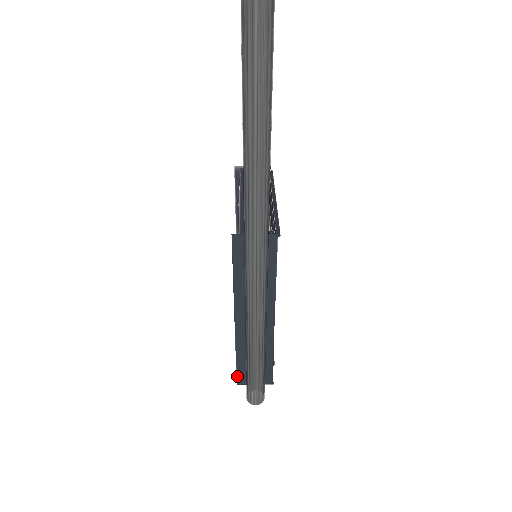
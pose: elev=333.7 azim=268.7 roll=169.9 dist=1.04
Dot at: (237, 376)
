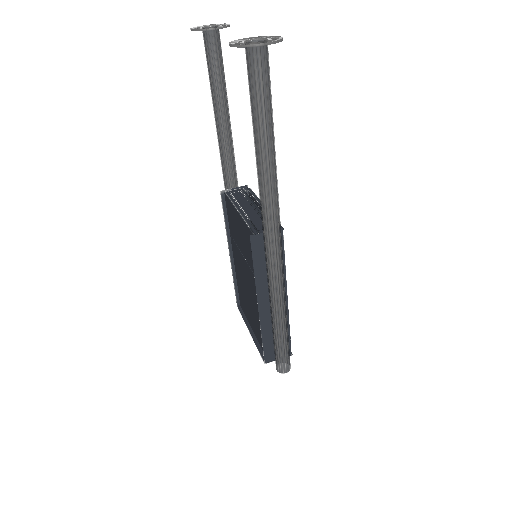
Dot at: (264, 356)
